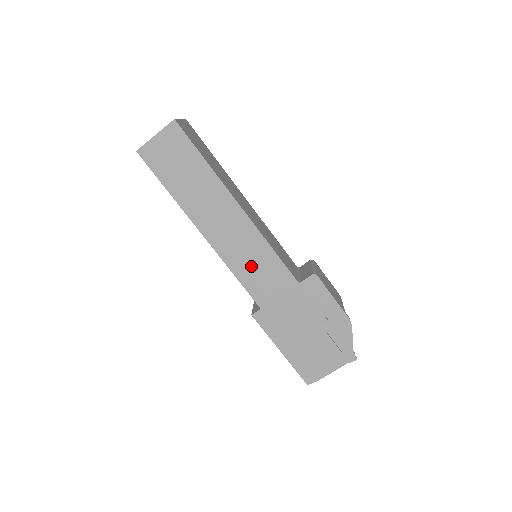
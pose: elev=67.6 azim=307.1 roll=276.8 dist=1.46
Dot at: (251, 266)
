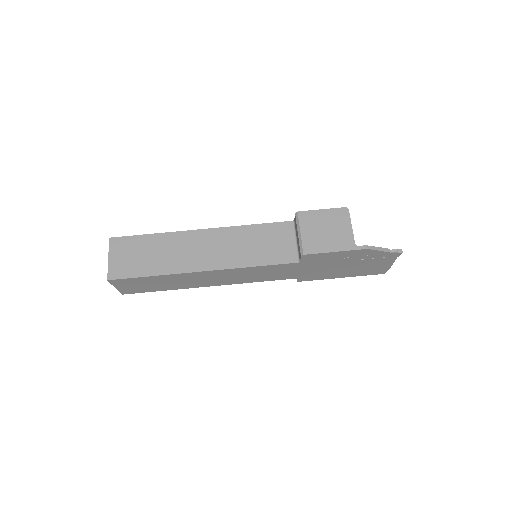
Dot at: (259, 276)
